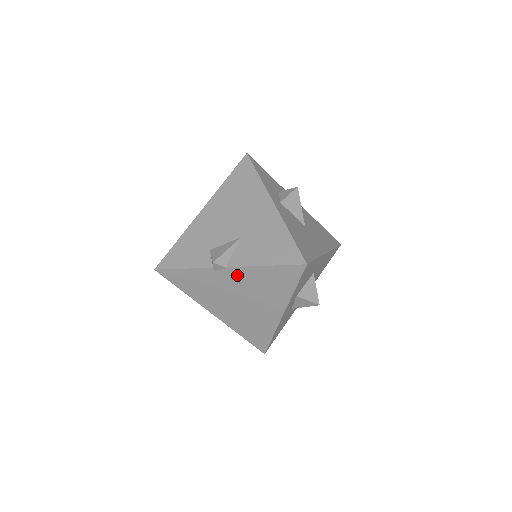
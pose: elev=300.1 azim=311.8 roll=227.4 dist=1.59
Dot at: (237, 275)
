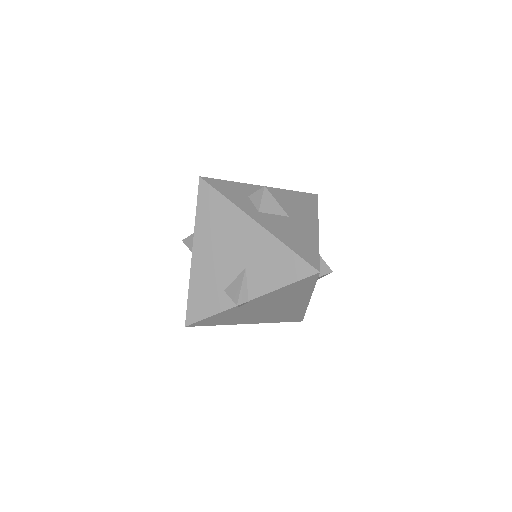
Dot at: (260, 300)
